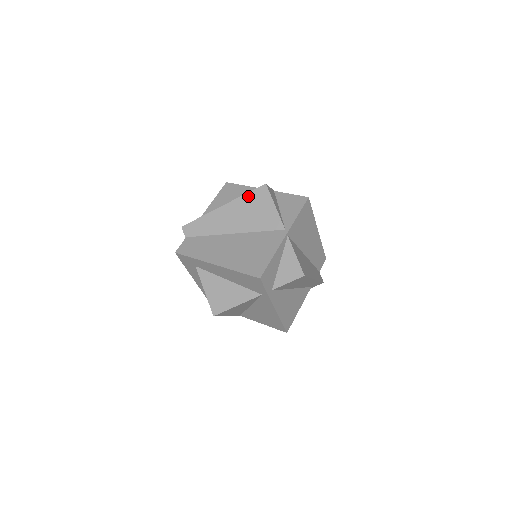
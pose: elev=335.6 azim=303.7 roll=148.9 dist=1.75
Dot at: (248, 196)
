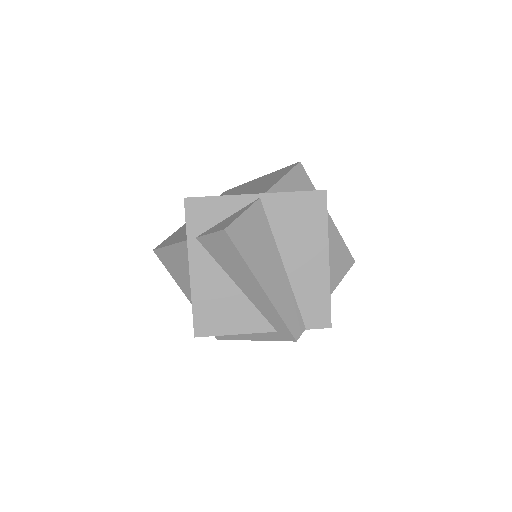
Dot at: (279, 170)
